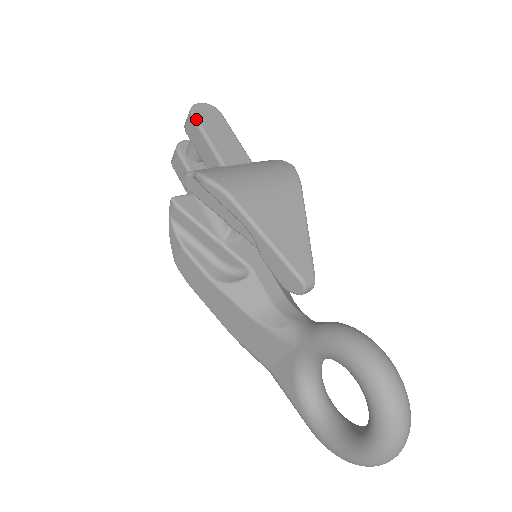
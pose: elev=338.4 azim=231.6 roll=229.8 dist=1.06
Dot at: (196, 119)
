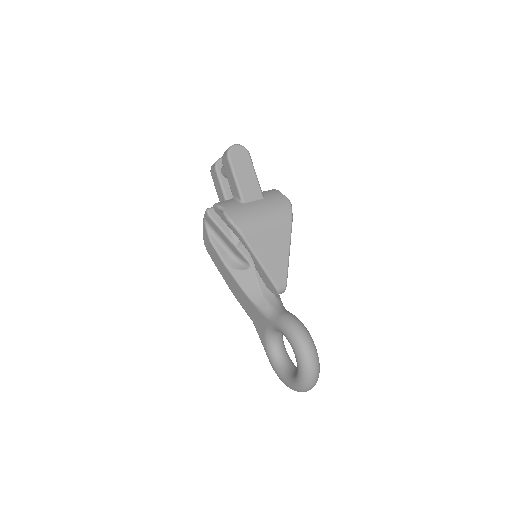
Dot at: (230, 161)
